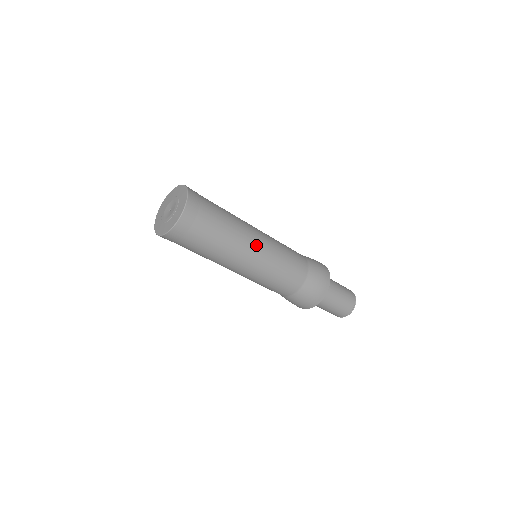
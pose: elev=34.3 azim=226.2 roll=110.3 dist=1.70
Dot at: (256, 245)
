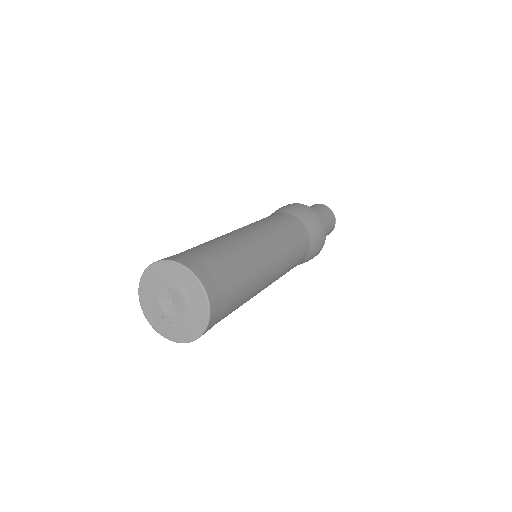
Dot at: occluded
